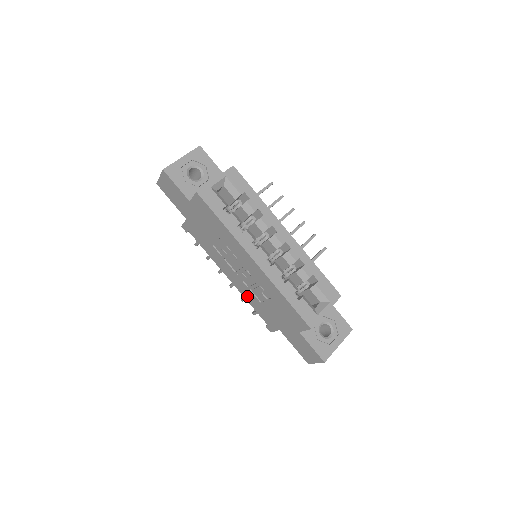
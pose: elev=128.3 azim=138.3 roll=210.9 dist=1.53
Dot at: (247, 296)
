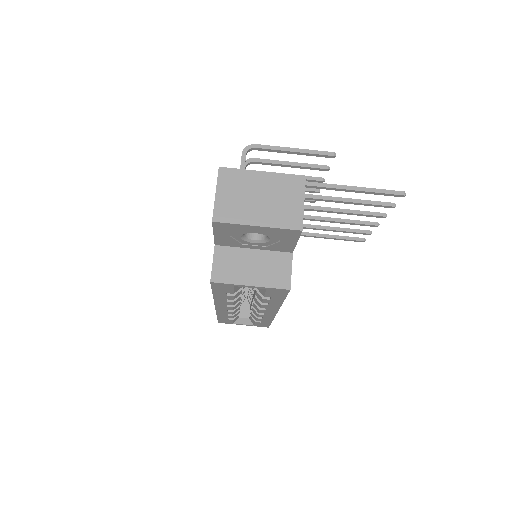
Dot at: occluded
